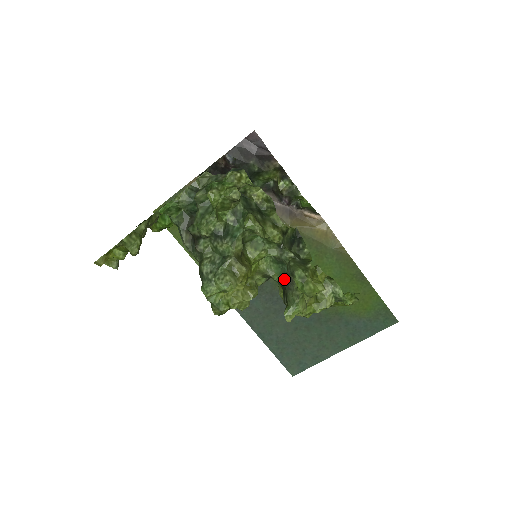
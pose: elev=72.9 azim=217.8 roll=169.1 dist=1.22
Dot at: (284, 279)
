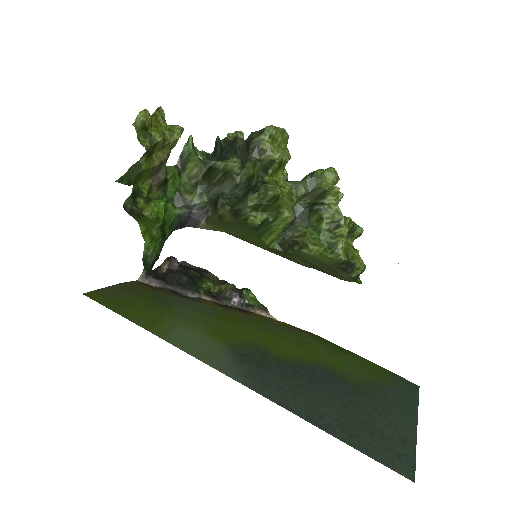
Dot at: (306, 197)
